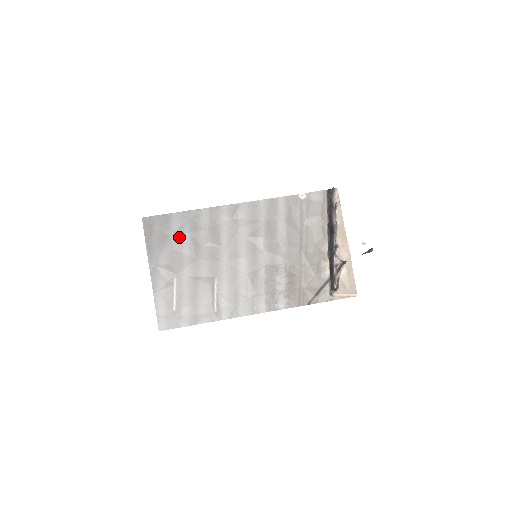
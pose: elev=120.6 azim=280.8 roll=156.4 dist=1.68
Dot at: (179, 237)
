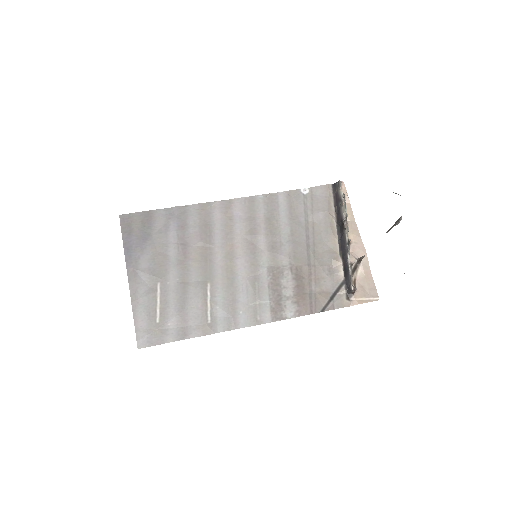
Dot at: (163, 236)
